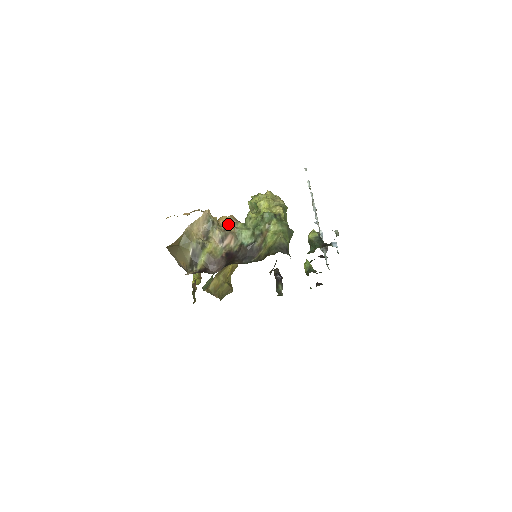
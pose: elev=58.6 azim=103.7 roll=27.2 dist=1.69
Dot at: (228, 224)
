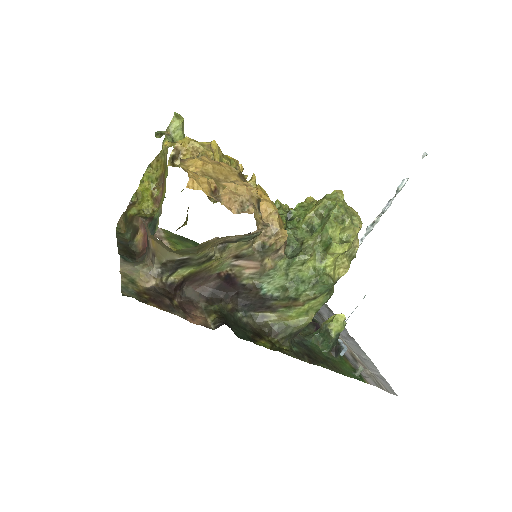
Dot at: (270, 252)
